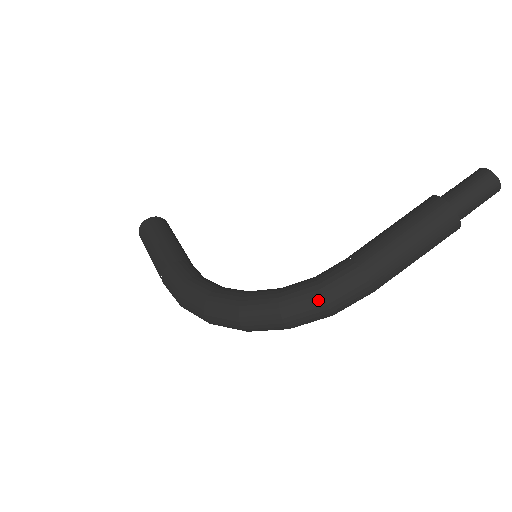
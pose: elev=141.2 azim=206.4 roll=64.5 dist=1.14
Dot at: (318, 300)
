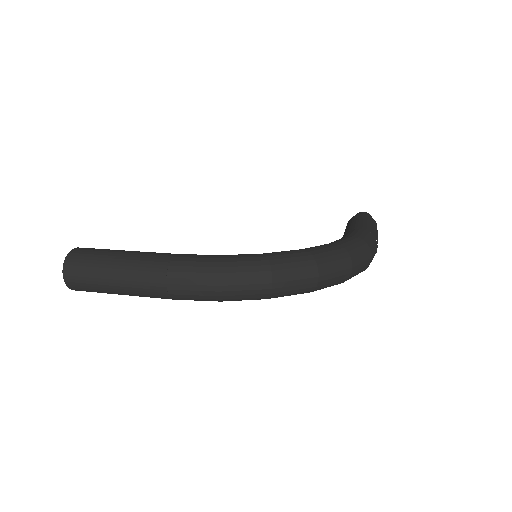
Dot at: (363, 243)
